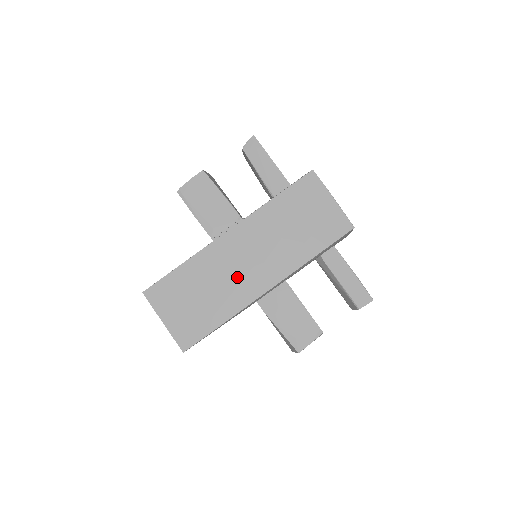
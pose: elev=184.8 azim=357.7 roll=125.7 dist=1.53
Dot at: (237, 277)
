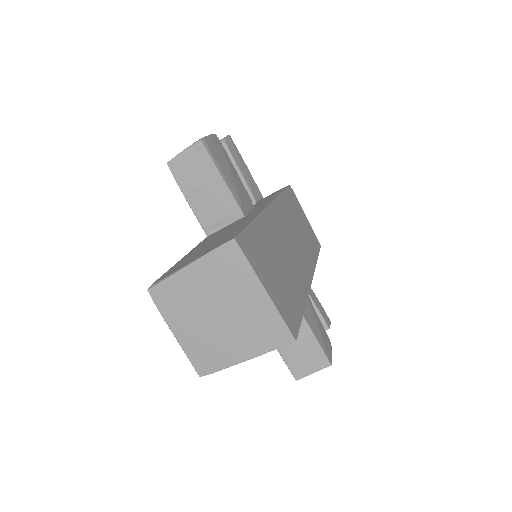
Dot at: (293, 257)
